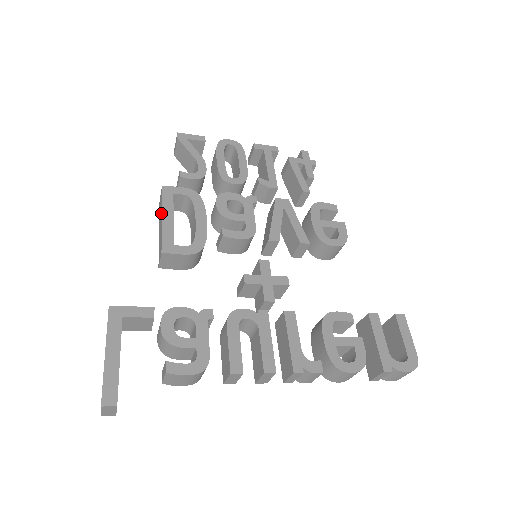
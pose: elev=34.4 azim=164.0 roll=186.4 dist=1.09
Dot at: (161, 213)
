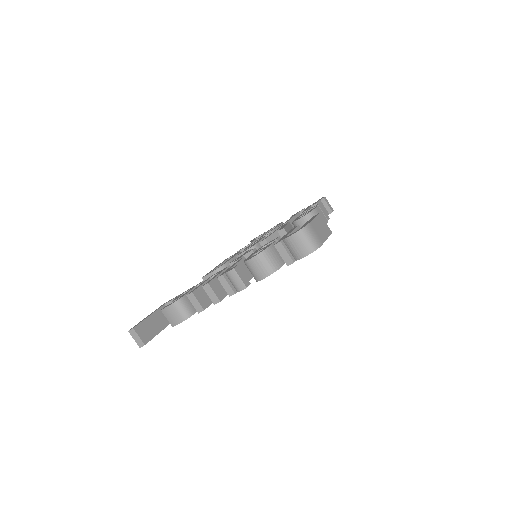
Dot at: occluded
